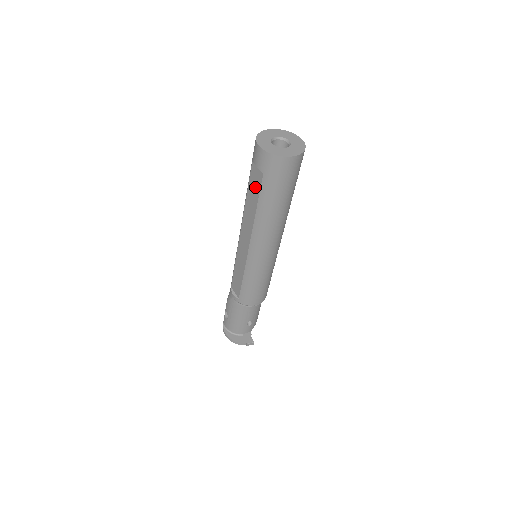
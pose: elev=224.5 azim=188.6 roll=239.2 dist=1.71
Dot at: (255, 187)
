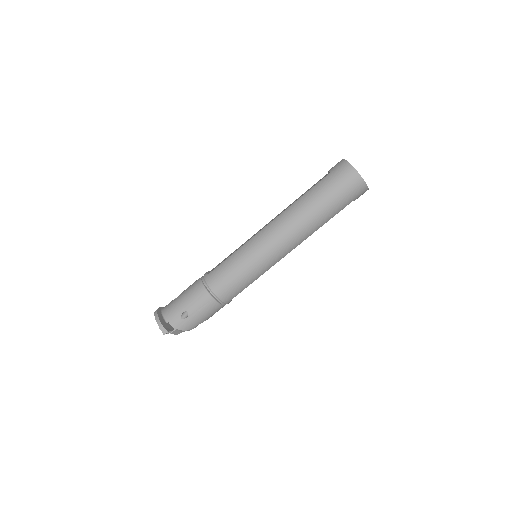
Dot at: (314, 185)
